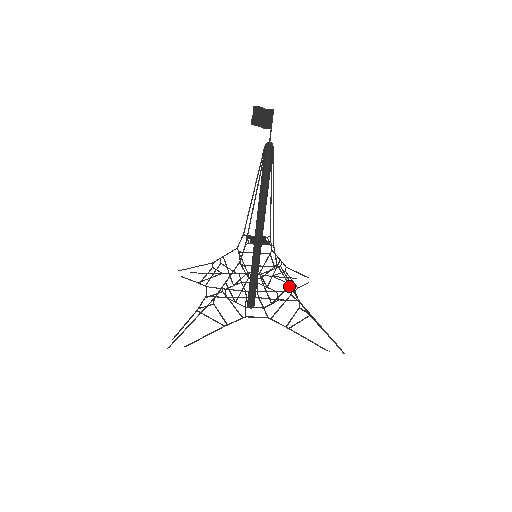
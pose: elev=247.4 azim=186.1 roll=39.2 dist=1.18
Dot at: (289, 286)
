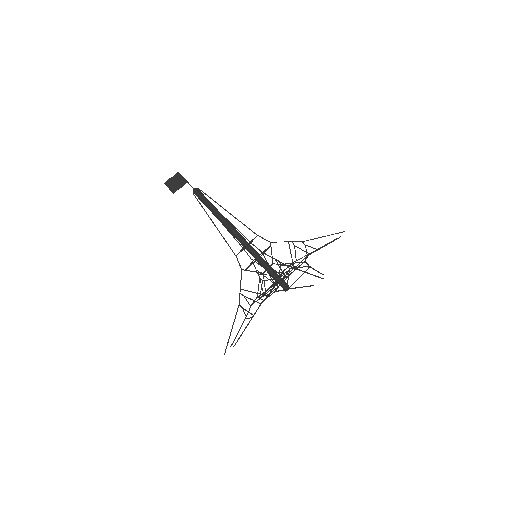
Dot at: (288, 242)
